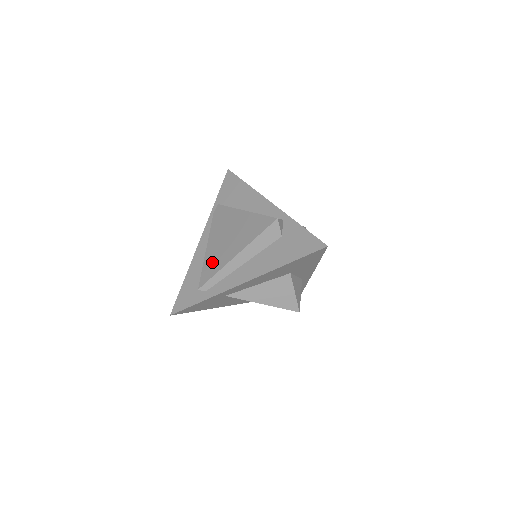
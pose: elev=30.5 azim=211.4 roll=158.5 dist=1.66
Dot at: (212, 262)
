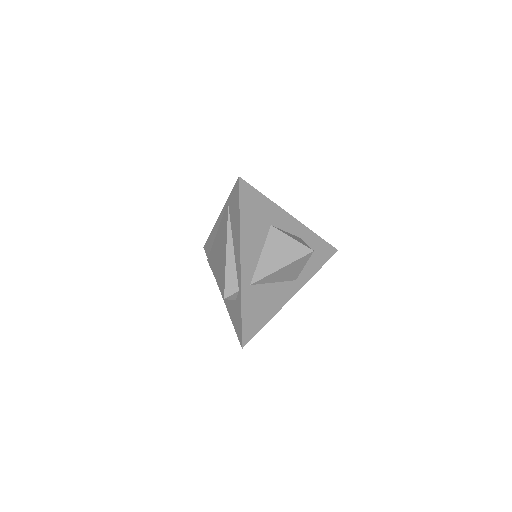
Dot at: (213, 255)
